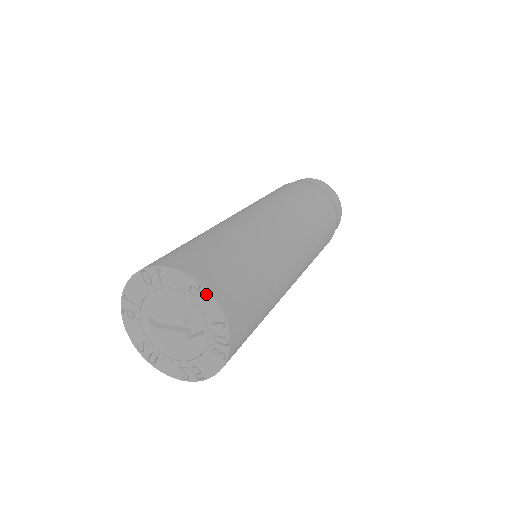
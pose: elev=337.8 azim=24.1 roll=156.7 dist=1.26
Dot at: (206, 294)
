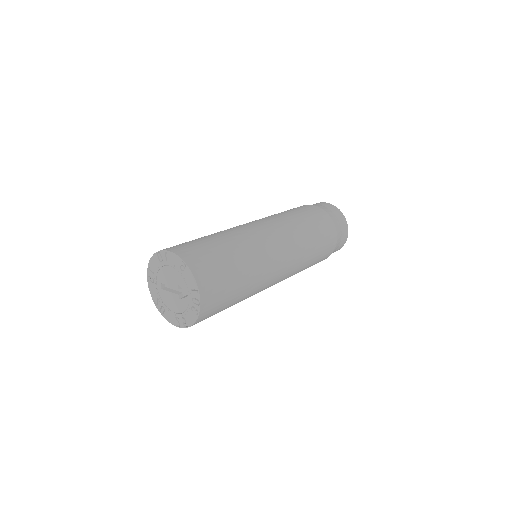
Dot at: (188, 271)
